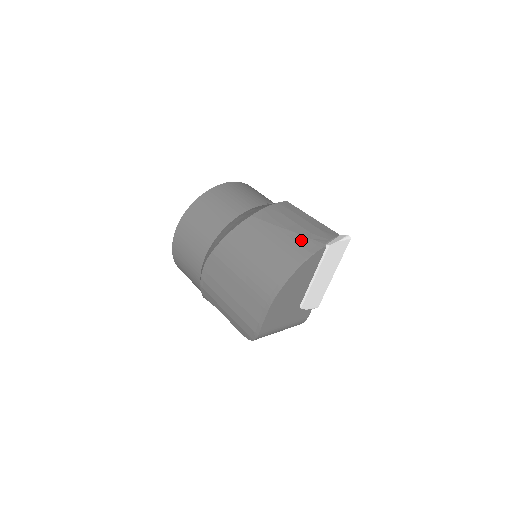
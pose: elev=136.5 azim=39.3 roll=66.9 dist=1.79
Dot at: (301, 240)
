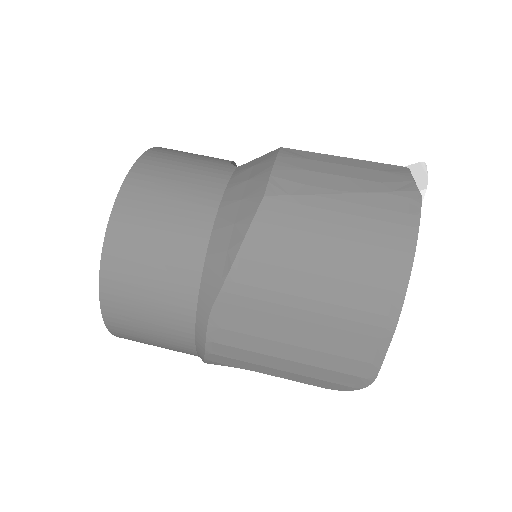
Dot at: (382, 201)
